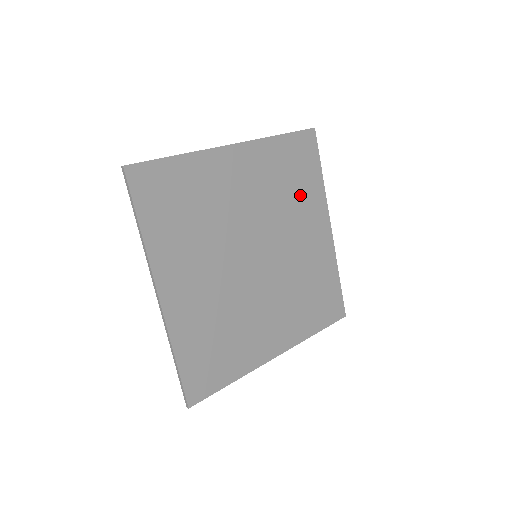
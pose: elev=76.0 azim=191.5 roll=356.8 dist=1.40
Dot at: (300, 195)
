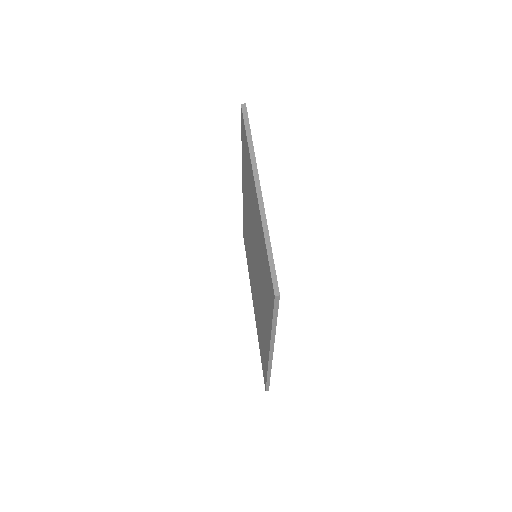
Dot at: occluded
